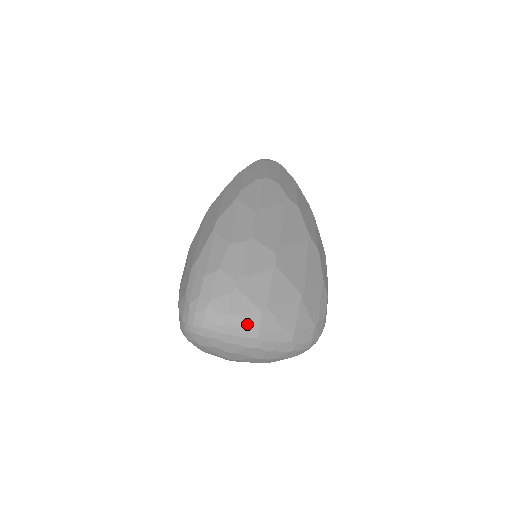
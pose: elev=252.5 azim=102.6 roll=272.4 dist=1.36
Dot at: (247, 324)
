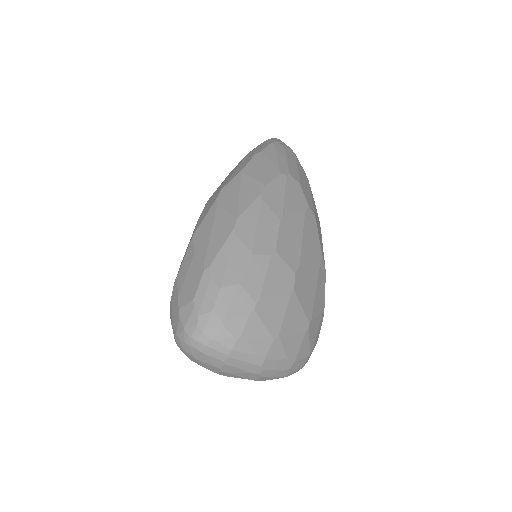
Dot at: (256, 351)
